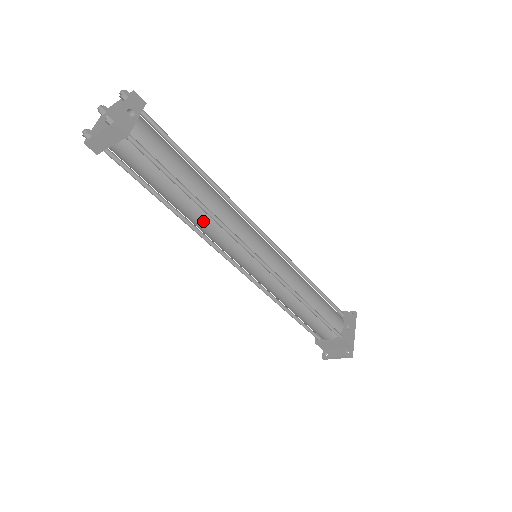
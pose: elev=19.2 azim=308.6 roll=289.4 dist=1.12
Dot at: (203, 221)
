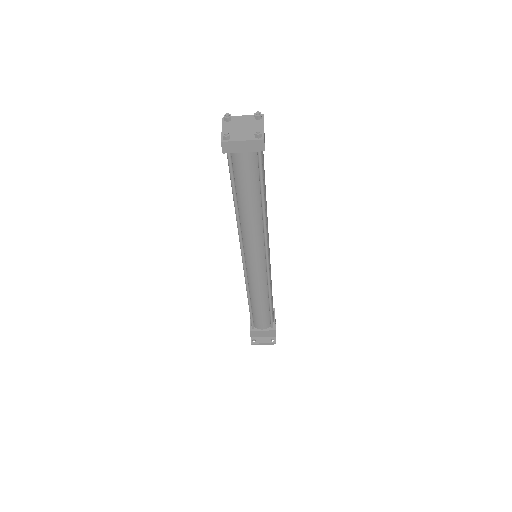
Dot at: (255, 223)
